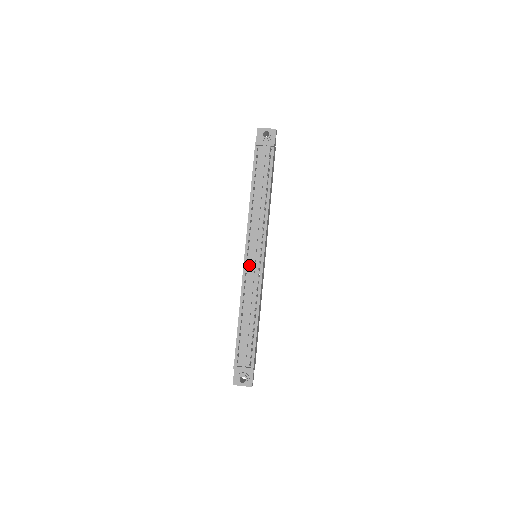
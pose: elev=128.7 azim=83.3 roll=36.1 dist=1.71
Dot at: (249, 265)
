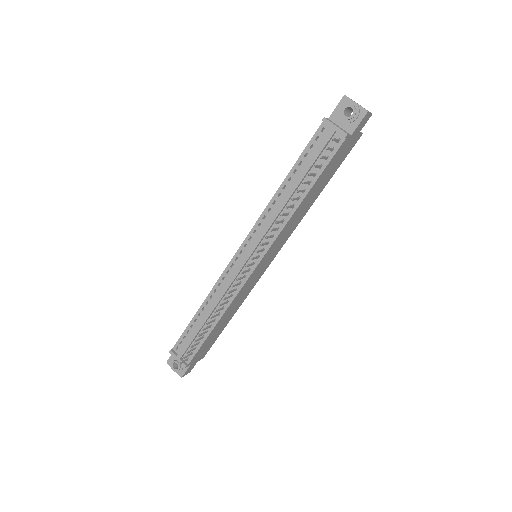
Dot at: (236, 264)
